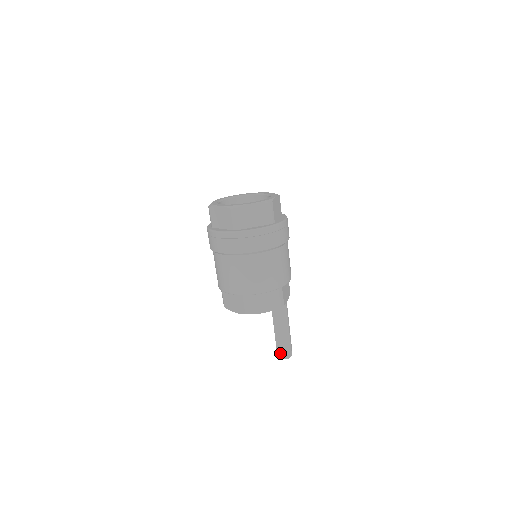
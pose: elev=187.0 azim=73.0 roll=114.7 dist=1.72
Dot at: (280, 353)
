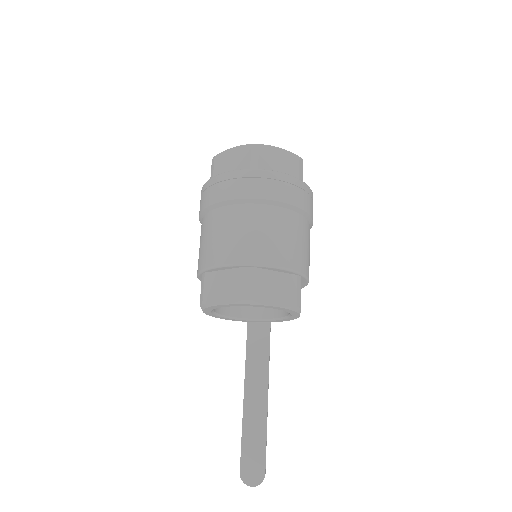
Dot at: (245, 473)
